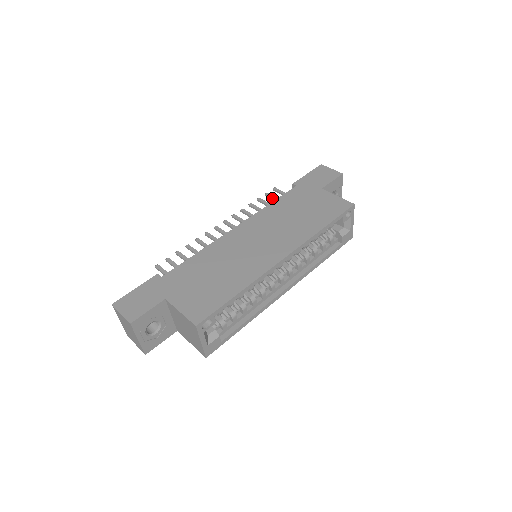
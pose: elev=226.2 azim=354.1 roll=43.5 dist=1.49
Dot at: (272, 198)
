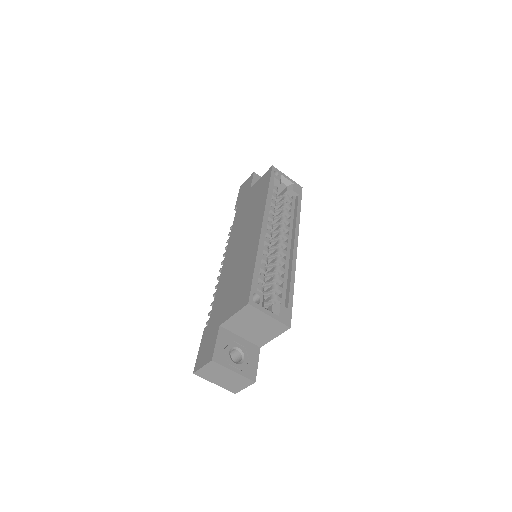
Dot at: occluded
